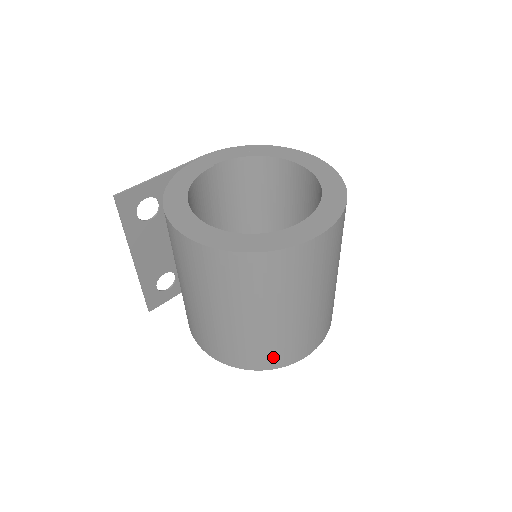
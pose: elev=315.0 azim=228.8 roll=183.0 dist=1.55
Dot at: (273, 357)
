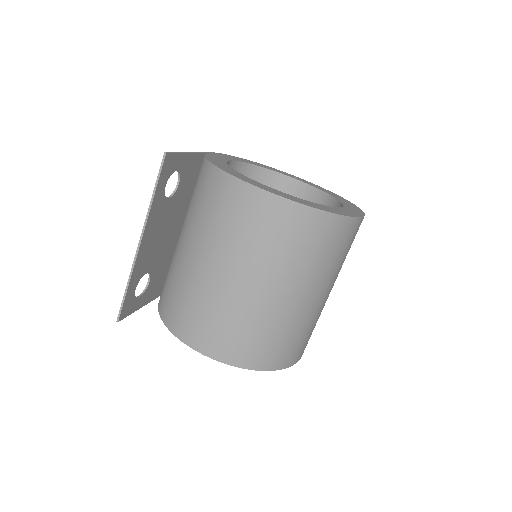
Dot at: (290, 351)
